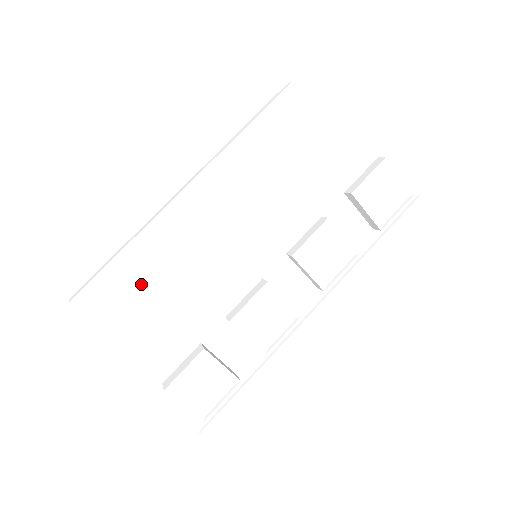
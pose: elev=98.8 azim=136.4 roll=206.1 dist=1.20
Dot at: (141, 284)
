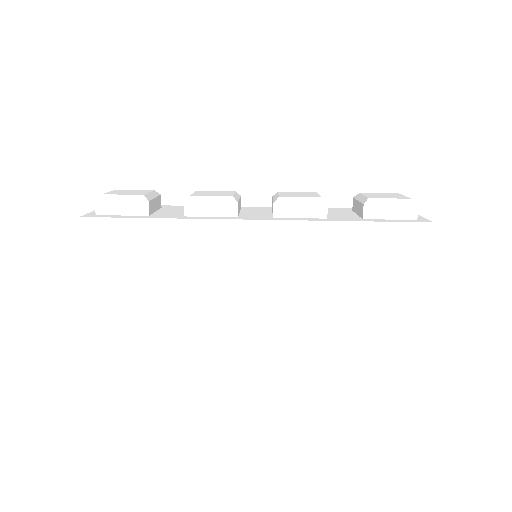
Dot at: occluded
